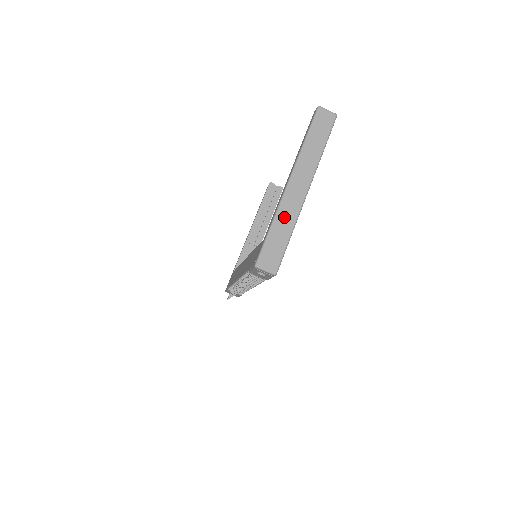
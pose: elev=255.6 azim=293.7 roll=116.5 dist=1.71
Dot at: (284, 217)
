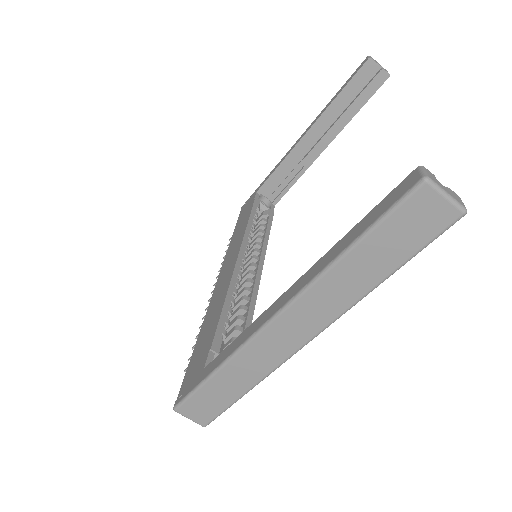
Dot at: (242, 369)
